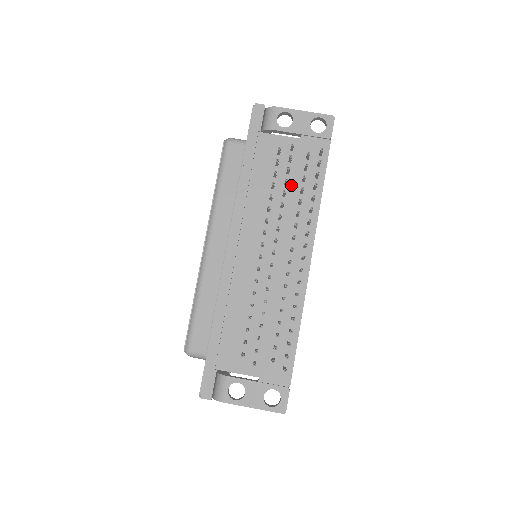
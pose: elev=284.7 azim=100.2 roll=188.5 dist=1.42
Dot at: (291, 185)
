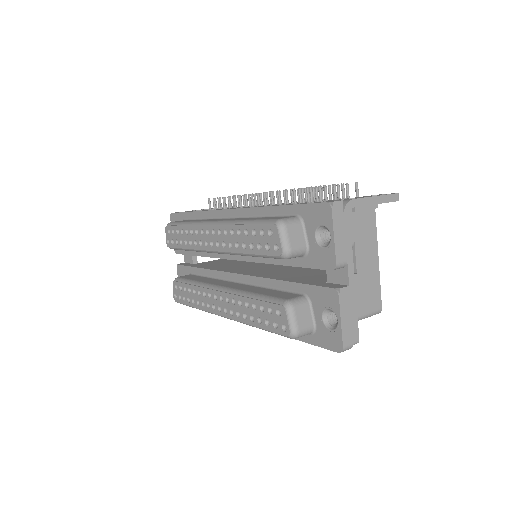
Dot at: occluded
